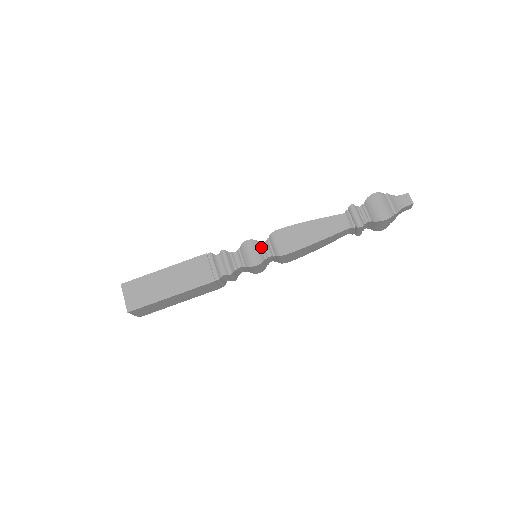
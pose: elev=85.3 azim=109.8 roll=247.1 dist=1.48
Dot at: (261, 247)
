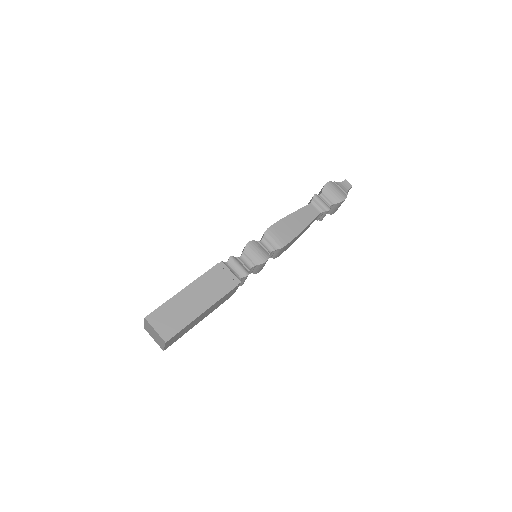
Dot at: (261, 245)
